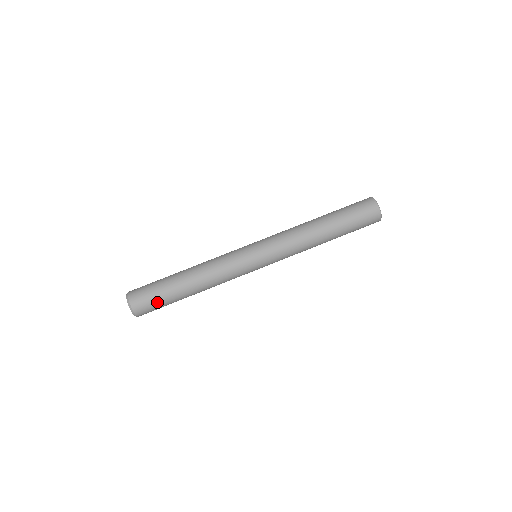
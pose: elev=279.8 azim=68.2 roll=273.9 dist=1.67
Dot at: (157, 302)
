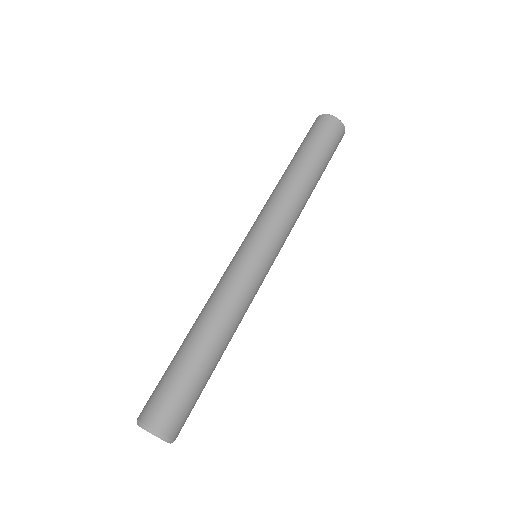
Dot at: (191, 401)
